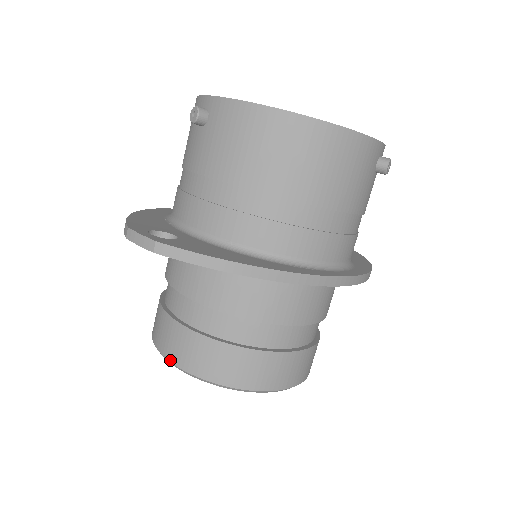
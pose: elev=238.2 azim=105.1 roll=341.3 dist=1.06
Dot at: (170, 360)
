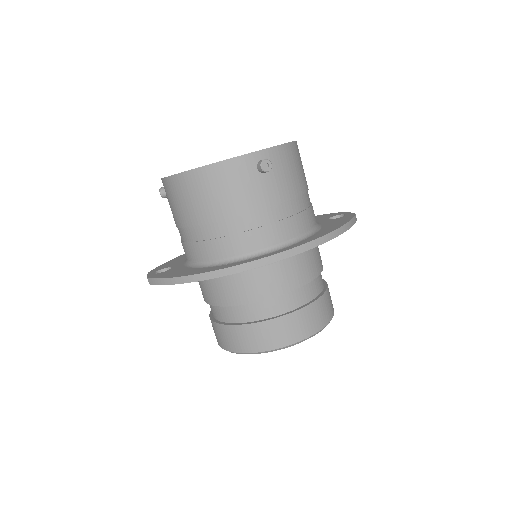
Dot at: occluded
